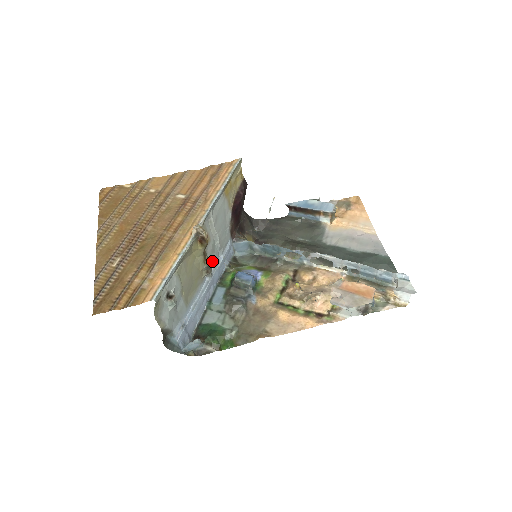
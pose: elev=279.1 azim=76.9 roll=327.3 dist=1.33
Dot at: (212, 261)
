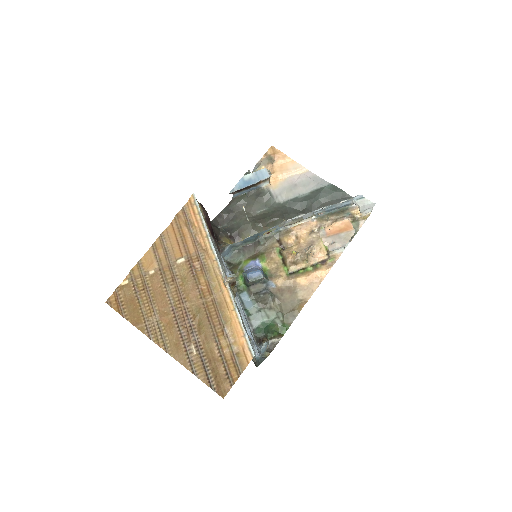
Dot at: occluded
